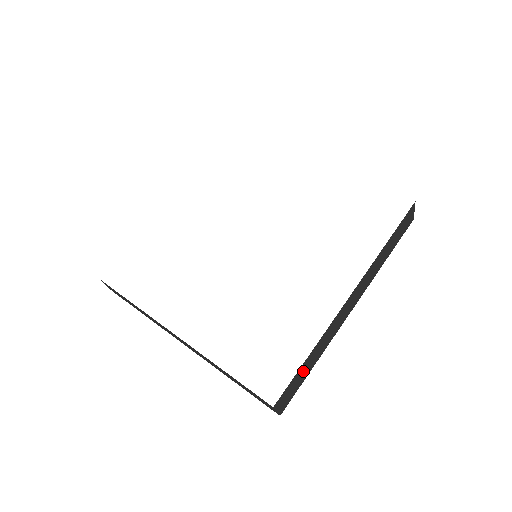
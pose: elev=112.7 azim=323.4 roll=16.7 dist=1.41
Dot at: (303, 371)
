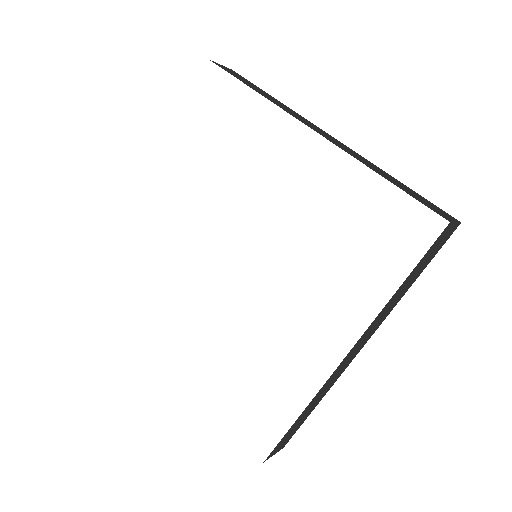
Dot at: (296, 425)
